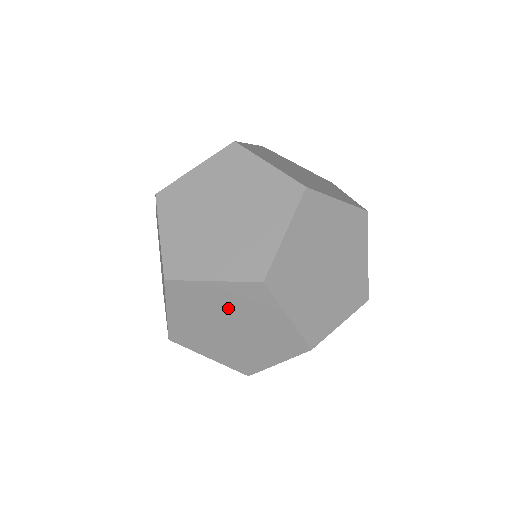
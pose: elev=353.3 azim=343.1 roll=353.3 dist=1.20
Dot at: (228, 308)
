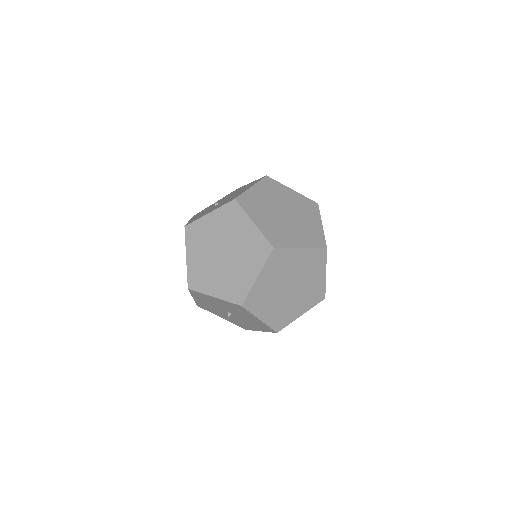
Dot at: (298, 269)
